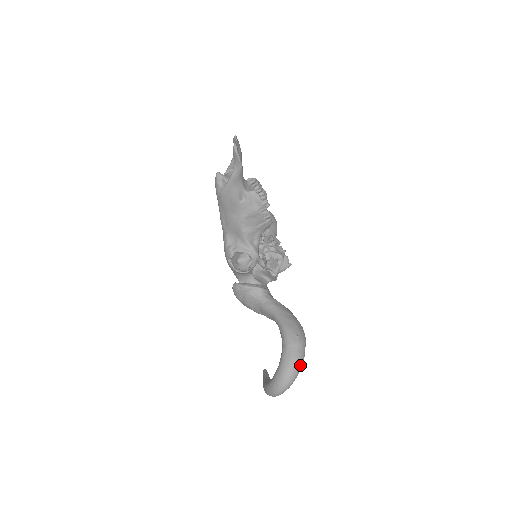
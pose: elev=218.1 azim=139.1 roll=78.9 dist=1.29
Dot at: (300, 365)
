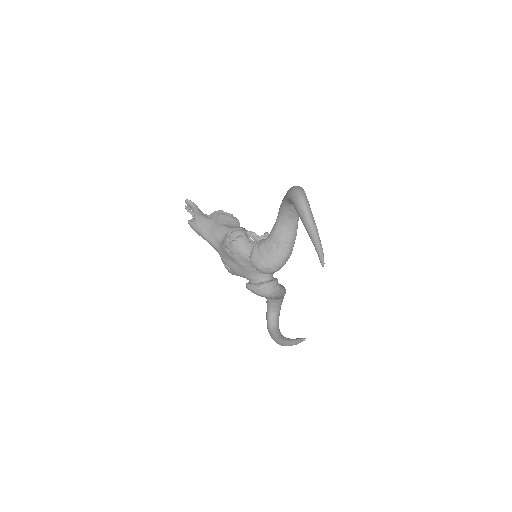
Dot at: occluded
